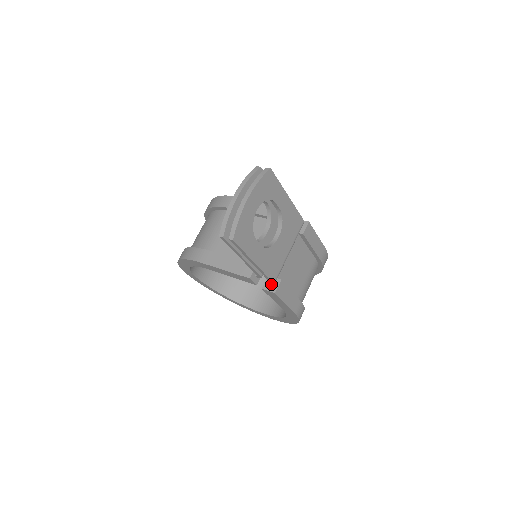
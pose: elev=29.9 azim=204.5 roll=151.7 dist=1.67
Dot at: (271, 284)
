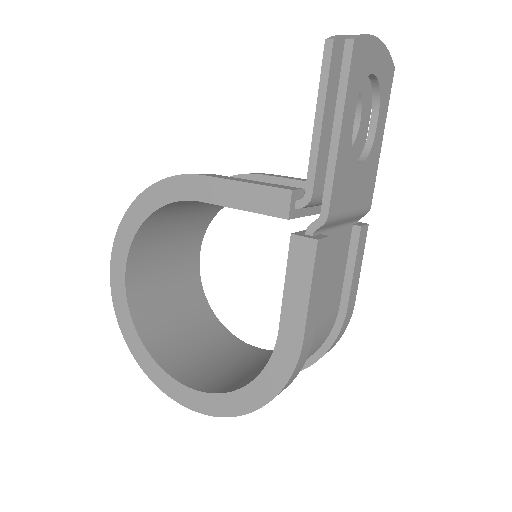
Dot at: (316, 225)
